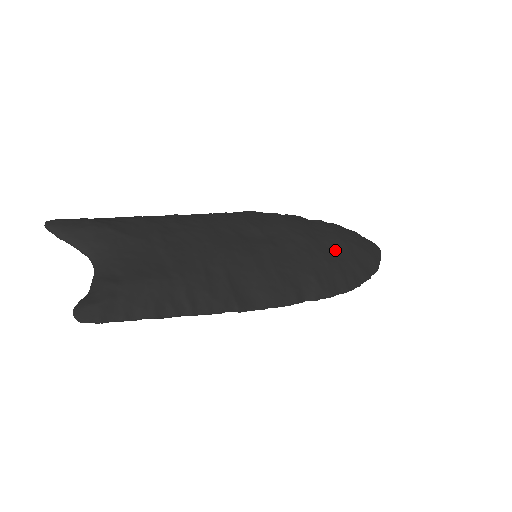
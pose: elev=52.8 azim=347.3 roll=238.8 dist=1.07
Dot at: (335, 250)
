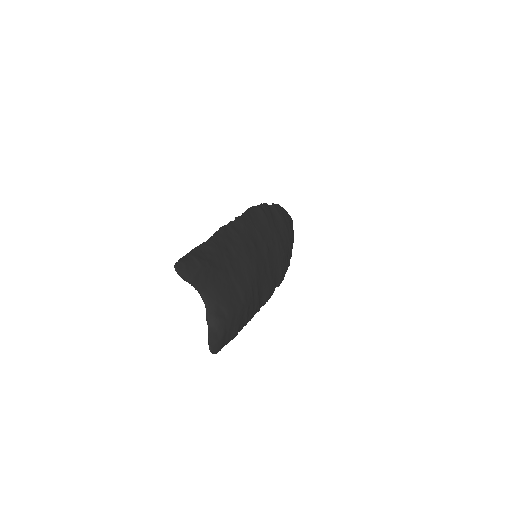
Dot at: (286, 240)
